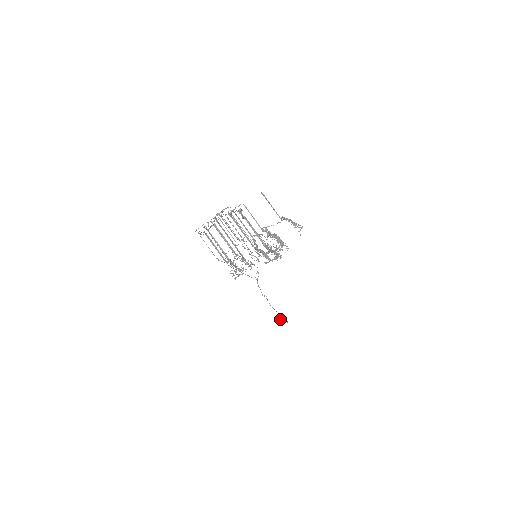
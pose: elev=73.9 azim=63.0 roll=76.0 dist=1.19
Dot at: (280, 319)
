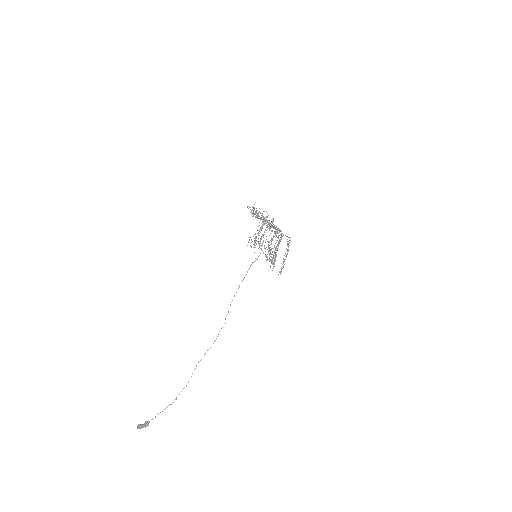
Dot at: occluded
